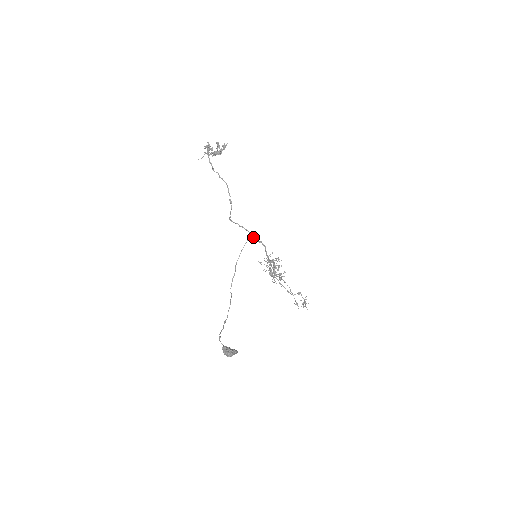
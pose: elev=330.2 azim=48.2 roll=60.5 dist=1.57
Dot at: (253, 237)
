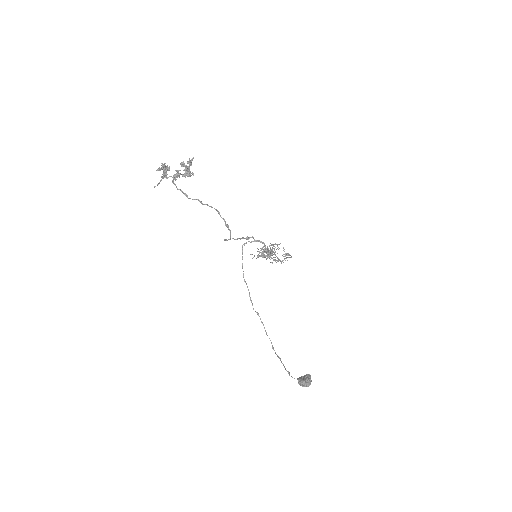
Dot at: occluded
